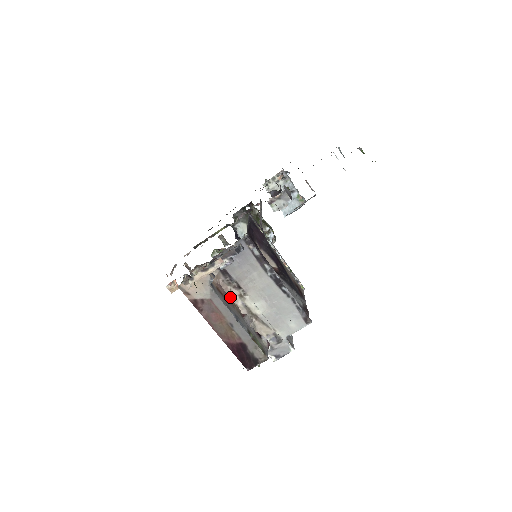
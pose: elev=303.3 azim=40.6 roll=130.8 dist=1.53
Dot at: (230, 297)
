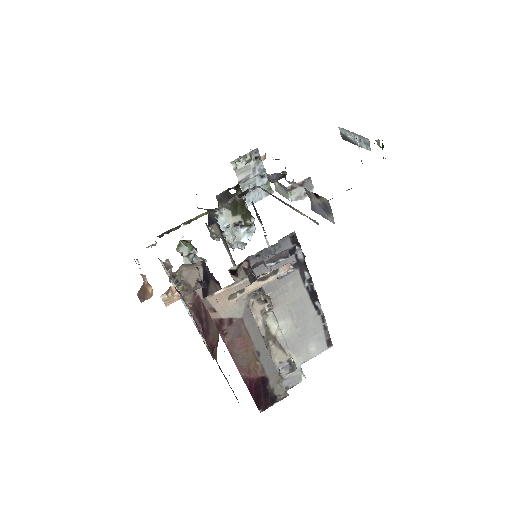
Dot at: occluded
